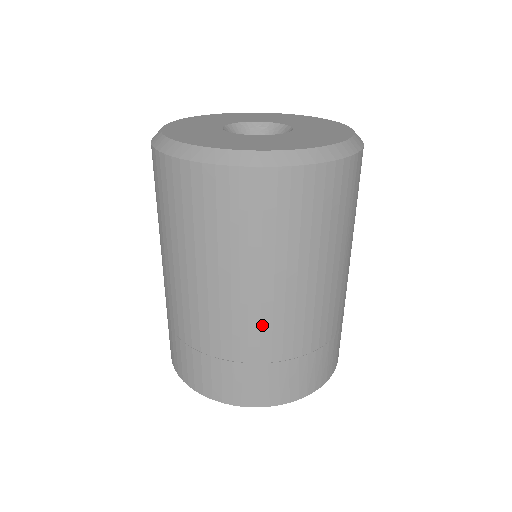
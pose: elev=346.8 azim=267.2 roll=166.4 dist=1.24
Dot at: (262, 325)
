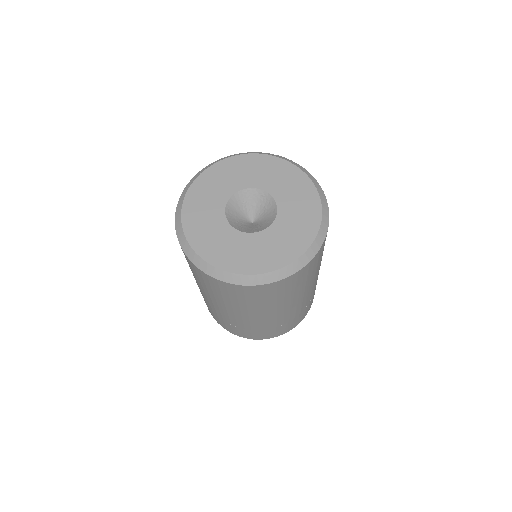
Dot at: (237, 319)
